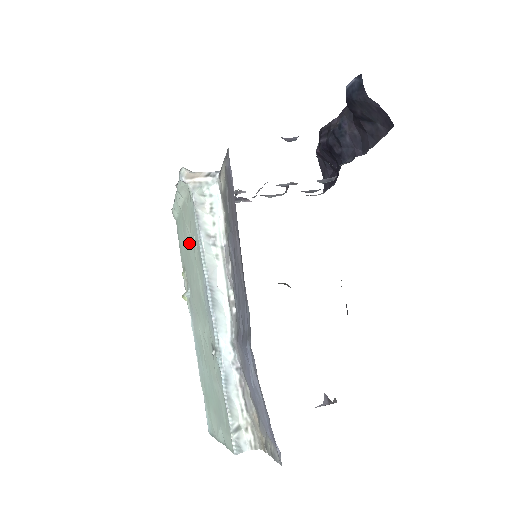
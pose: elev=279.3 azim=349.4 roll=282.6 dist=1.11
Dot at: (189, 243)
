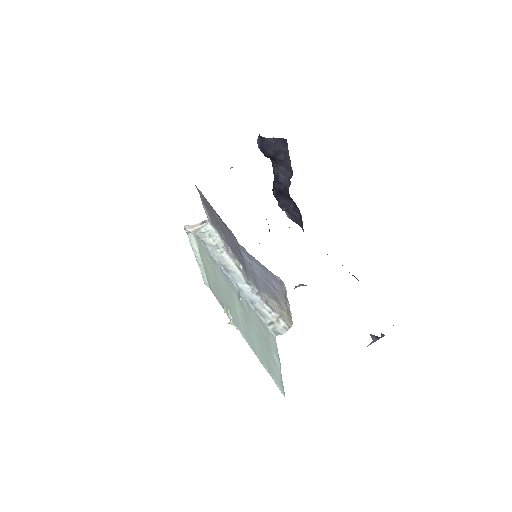
Dot at: (211, 273)
